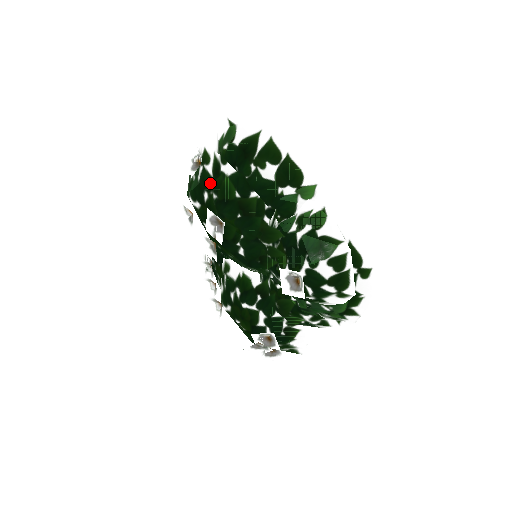
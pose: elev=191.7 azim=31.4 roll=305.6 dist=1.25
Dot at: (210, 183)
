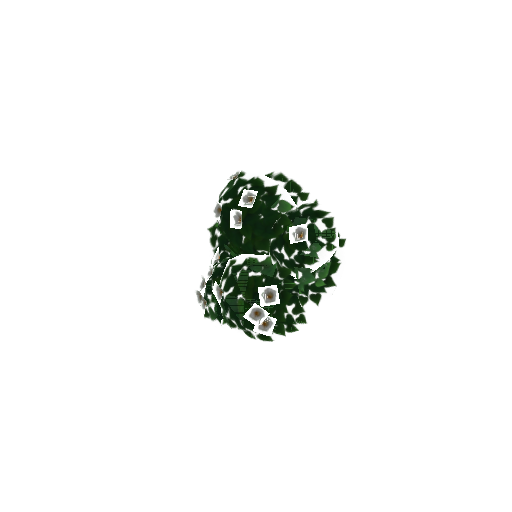
Dot at: (245, 182)
